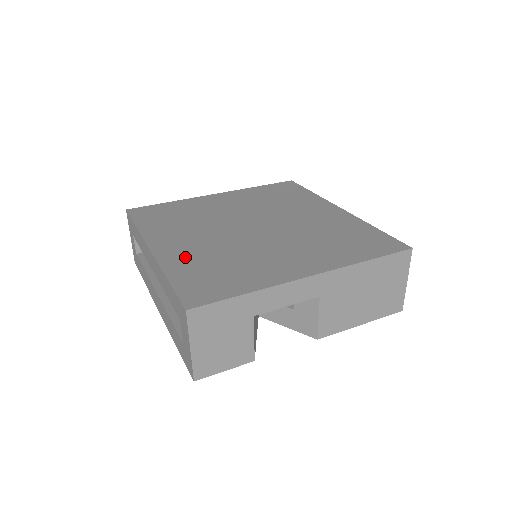
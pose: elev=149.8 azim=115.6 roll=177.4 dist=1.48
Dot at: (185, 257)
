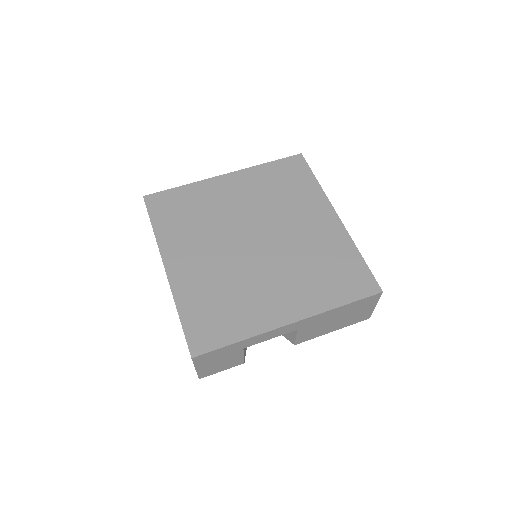
Dot at: (193, 284)
